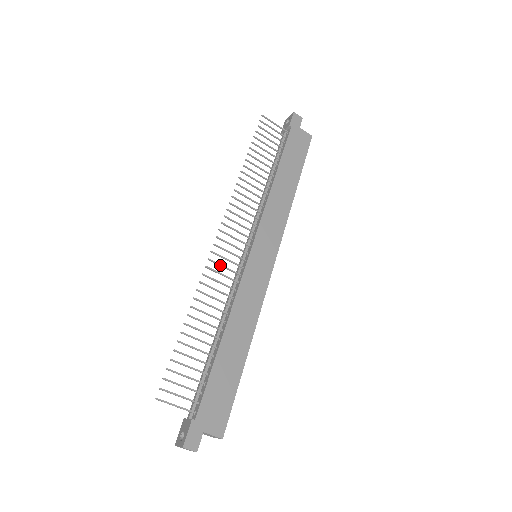
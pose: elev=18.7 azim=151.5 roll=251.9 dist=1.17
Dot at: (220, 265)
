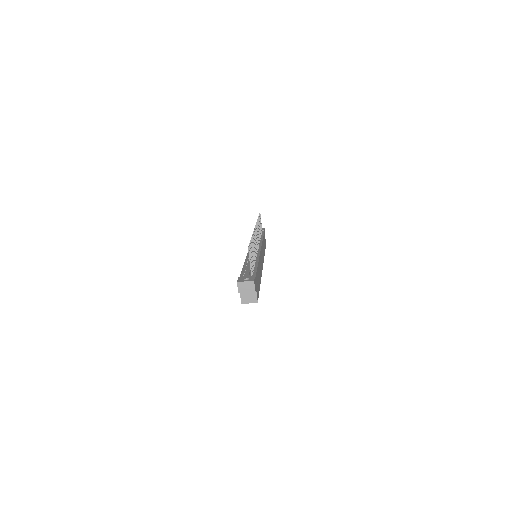
Dot at: occluded
